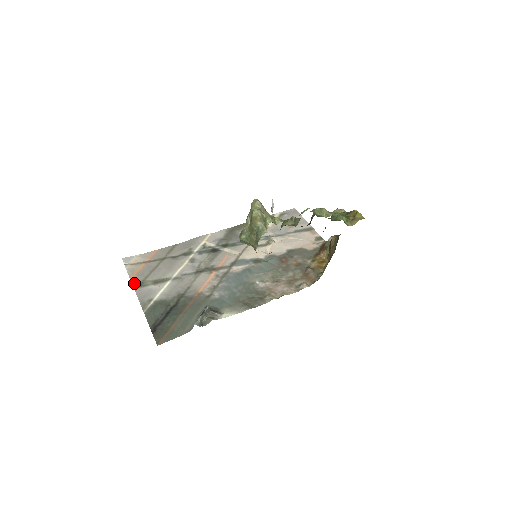
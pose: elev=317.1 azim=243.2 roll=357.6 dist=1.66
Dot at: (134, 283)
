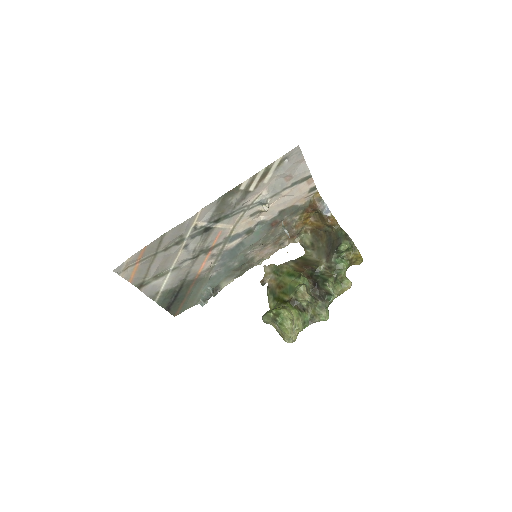
Dot at: (136, 285)
